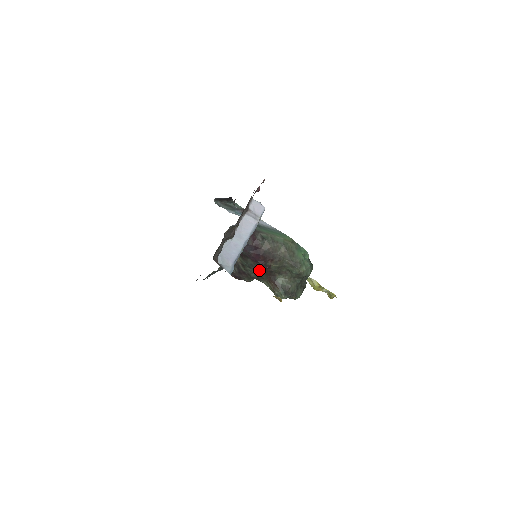
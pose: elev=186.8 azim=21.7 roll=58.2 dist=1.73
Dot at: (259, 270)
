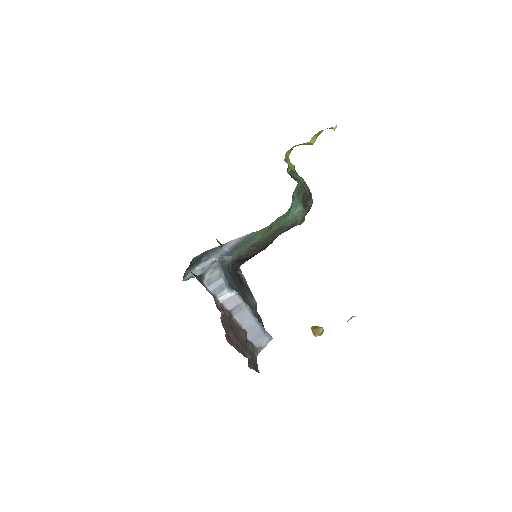
Dot at: occluded
